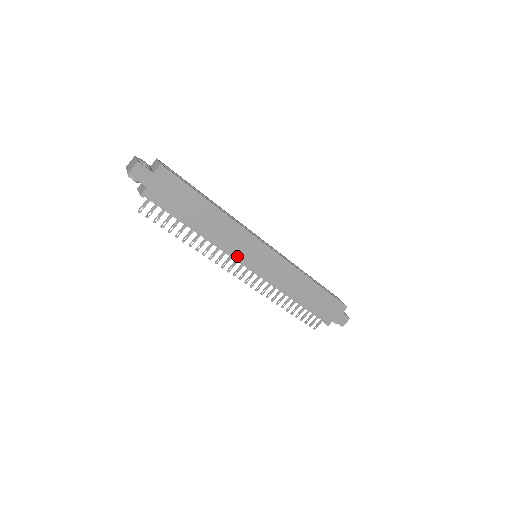
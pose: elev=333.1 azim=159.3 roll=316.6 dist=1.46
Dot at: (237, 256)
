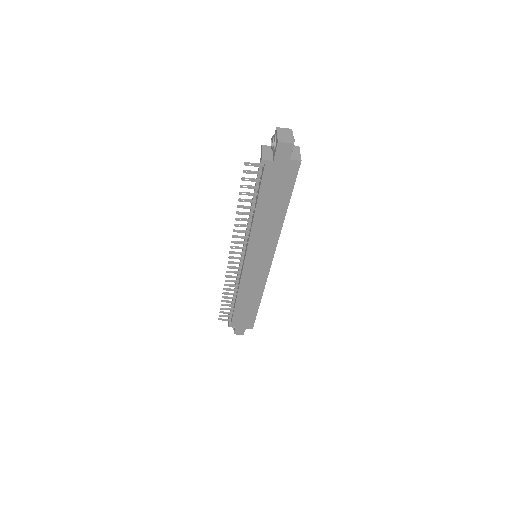
Dot at: (250, 248)
